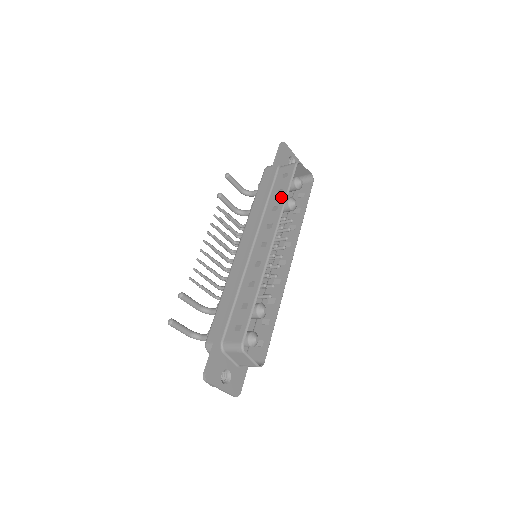
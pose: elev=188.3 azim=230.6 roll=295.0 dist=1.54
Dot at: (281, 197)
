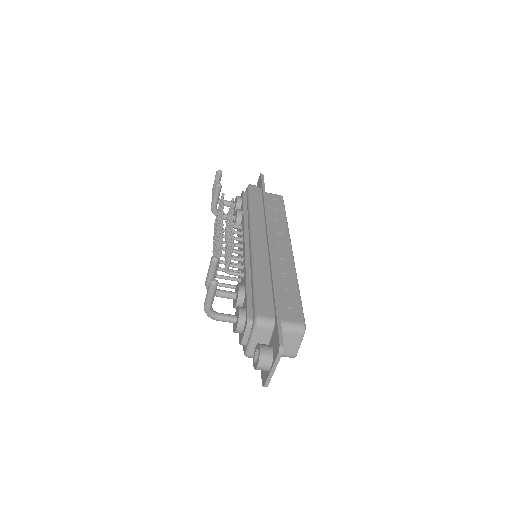
Dot at: (281, 215)
